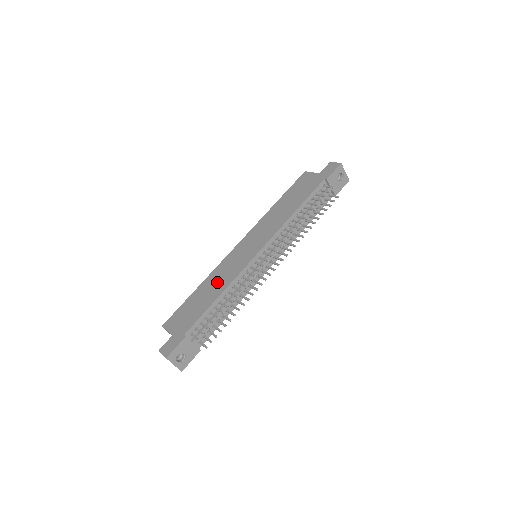
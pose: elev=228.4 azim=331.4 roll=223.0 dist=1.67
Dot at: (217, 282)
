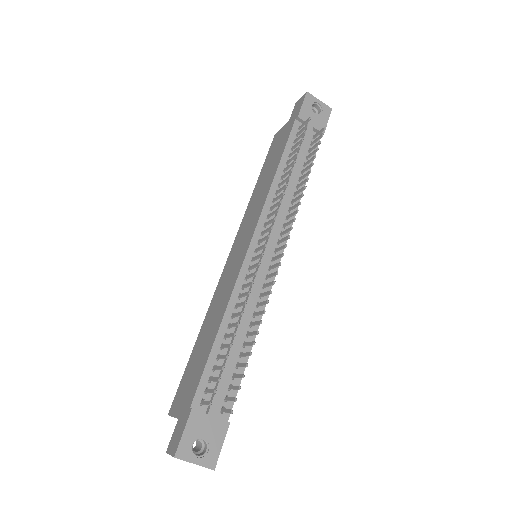
Dot at: (215, 313)
